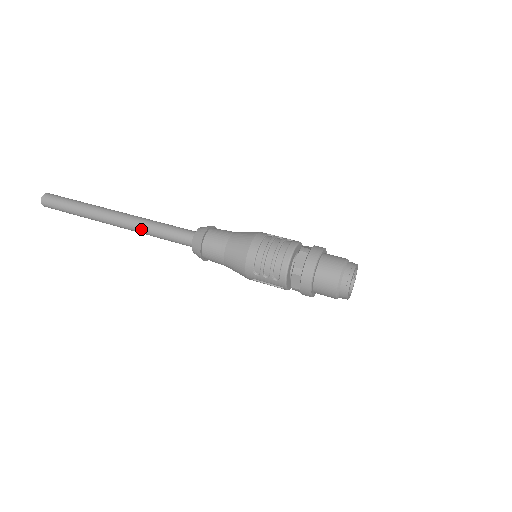
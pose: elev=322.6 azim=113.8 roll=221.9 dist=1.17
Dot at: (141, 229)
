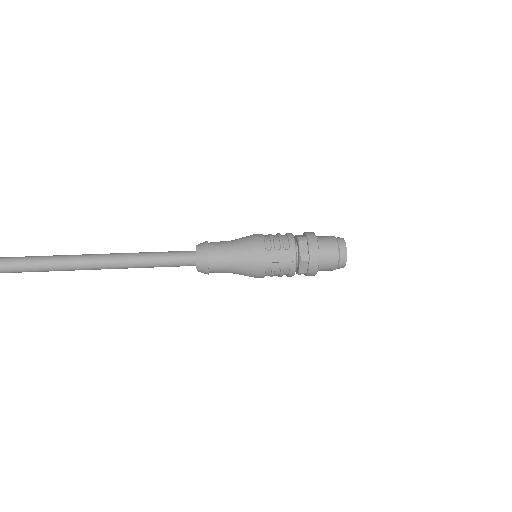
Dot at: (133, 256)
